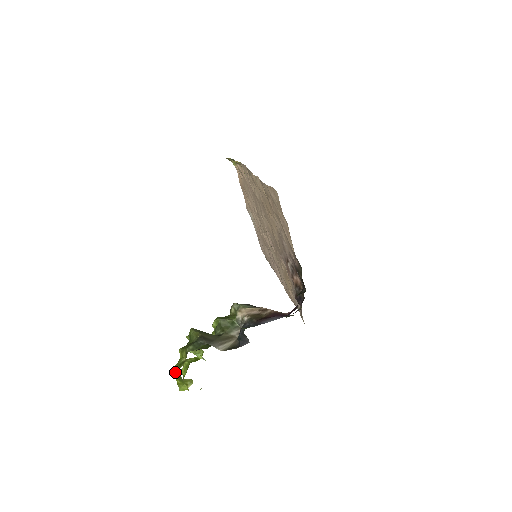
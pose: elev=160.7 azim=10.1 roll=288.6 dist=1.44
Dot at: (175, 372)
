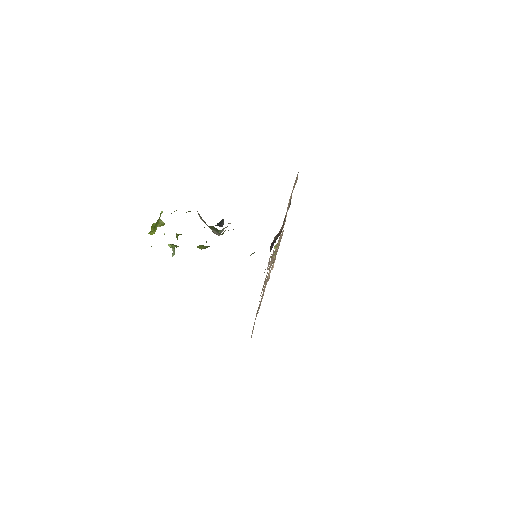
Dot at: (156, 222)
